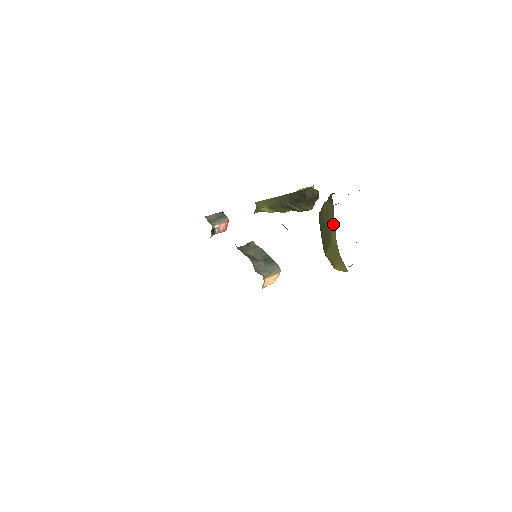
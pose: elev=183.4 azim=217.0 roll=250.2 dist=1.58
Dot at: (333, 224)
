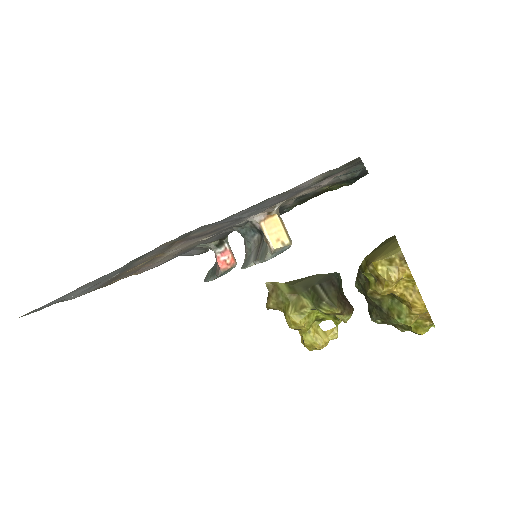
Dot at: occluded
